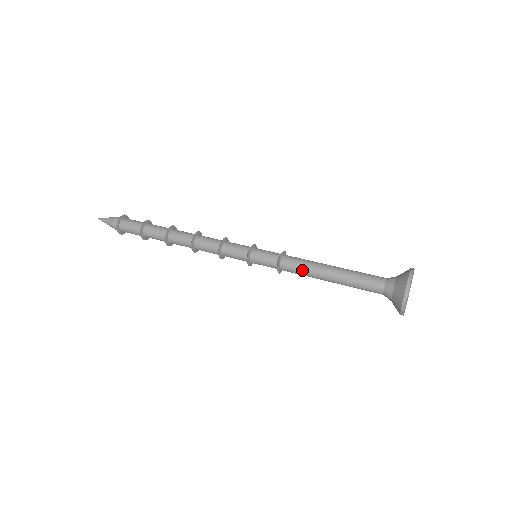
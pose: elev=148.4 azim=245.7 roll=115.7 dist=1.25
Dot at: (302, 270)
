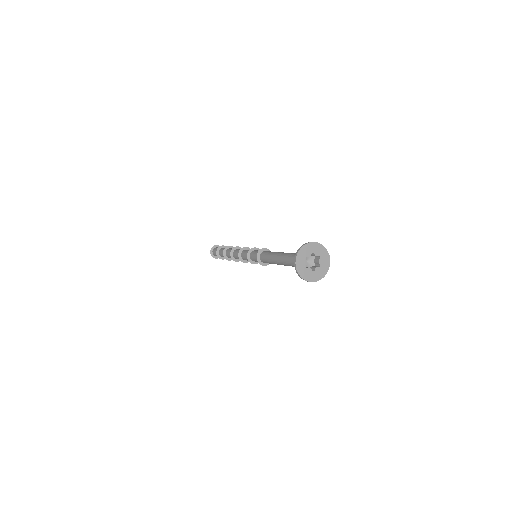
Dot at: (267, 260)
